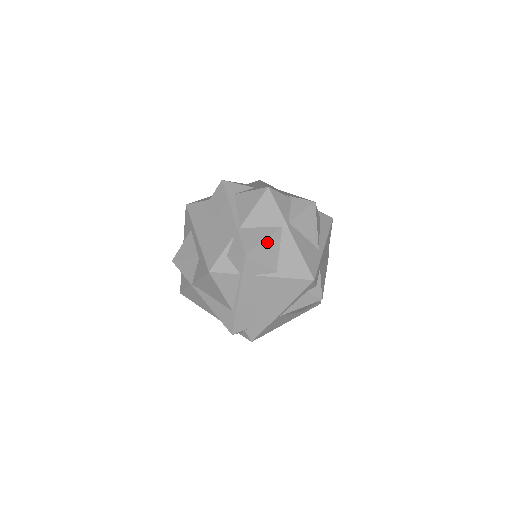
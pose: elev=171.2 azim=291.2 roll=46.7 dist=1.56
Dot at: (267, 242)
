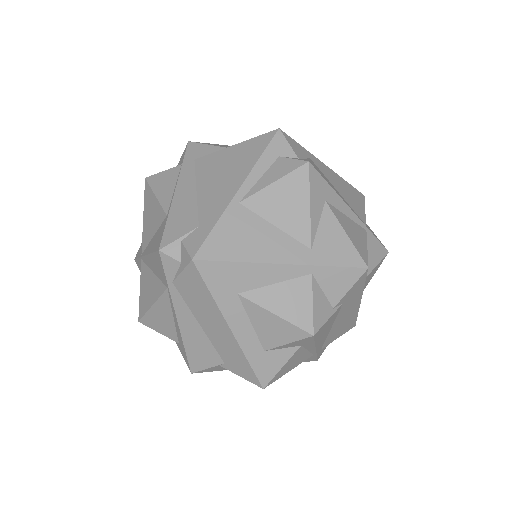
Dot at: occluded
